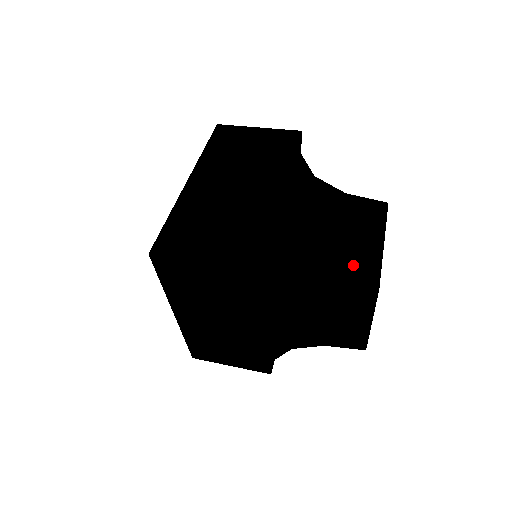
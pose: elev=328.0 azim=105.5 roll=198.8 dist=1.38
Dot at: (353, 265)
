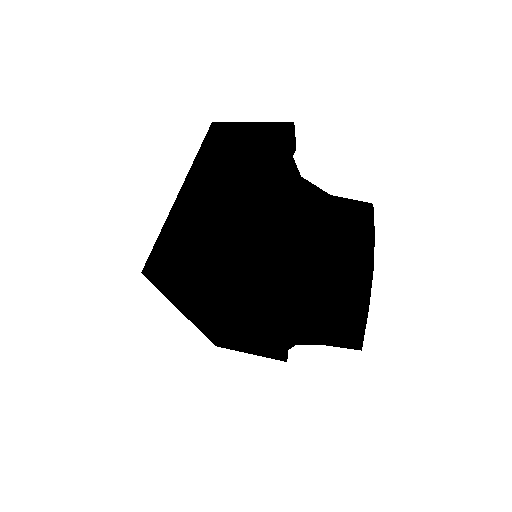
Dot at: (327, 279)
